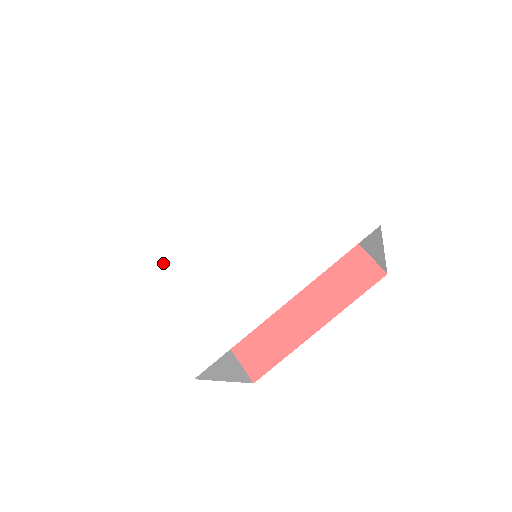
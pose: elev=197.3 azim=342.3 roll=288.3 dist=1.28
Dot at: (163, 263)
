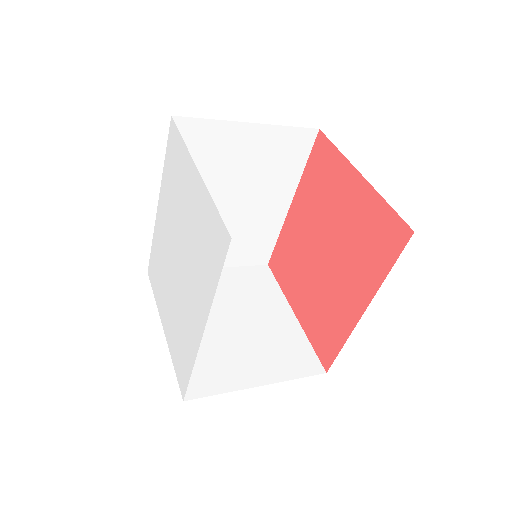
Dot at: (163, 295)
